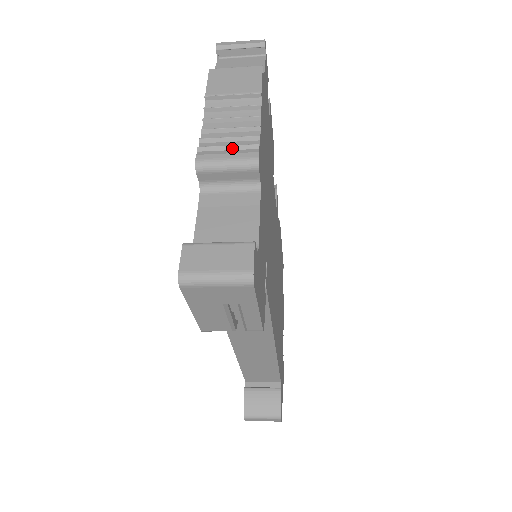
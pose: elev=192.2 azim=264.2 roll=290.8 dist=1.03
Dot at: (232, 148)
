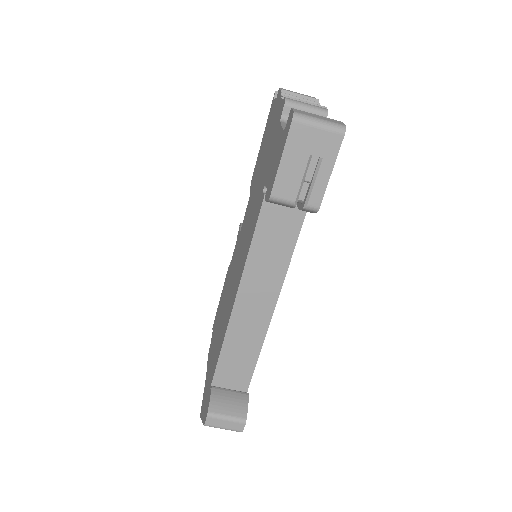
Dot at: (308, 103)
